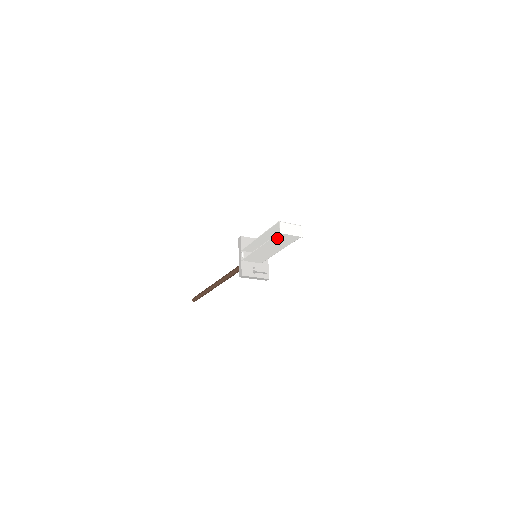
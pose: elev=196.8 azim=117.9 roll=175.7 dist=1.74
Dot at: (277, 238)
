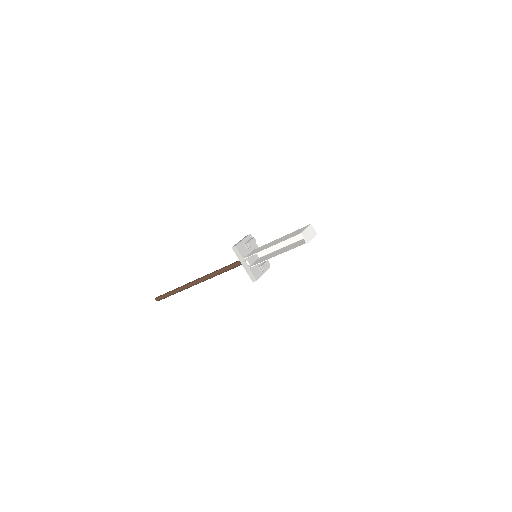
Dot at: (298, 246)
